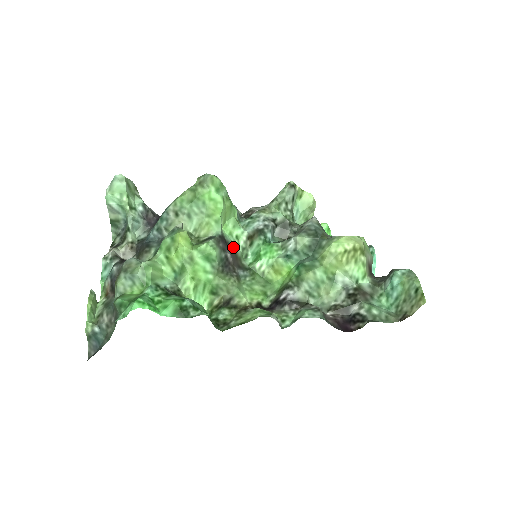
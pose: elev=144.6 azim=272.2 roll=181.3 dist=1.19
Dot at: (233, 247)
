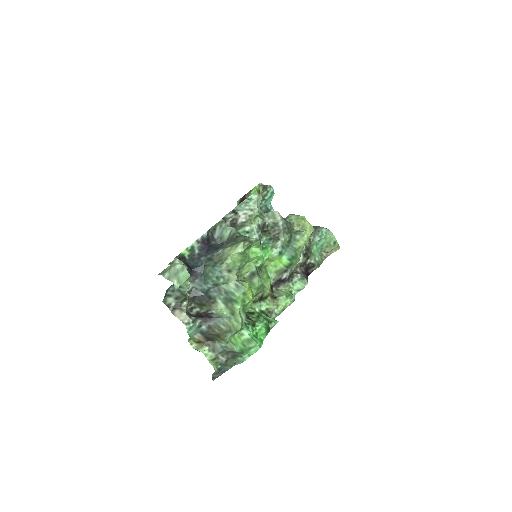
Dot at: occluded
